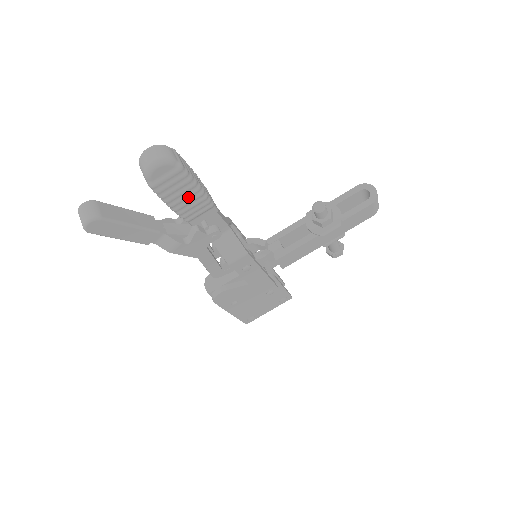
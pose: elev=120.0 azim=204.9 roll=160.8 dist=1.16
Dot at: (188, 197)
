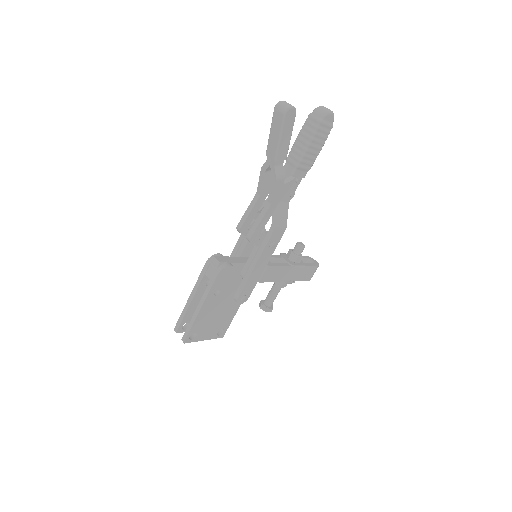
Dot at: (316, 149)
